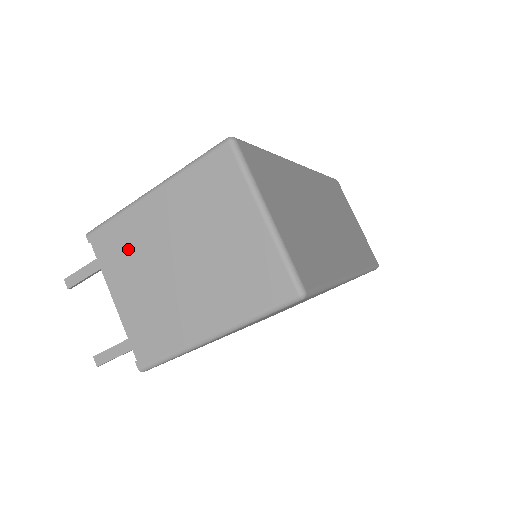
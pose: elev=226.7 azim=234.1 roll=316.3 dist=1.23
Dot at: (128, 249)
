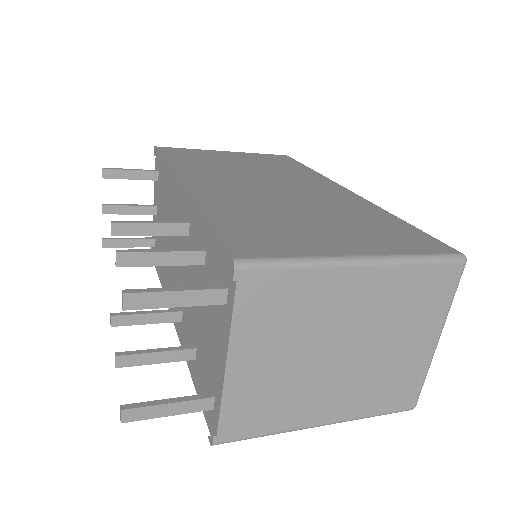
Dot at: (290, 314)
